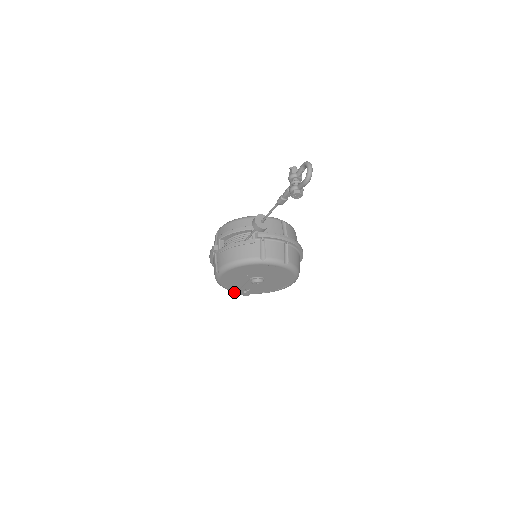
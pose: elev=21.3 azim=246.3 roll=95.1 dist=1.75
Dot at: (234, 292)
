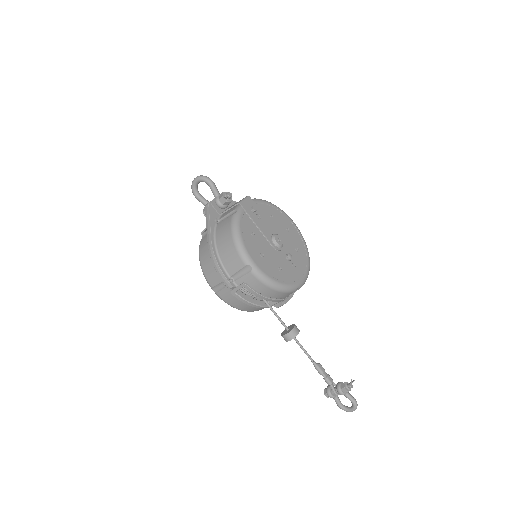
Dot at: (202, 233)
